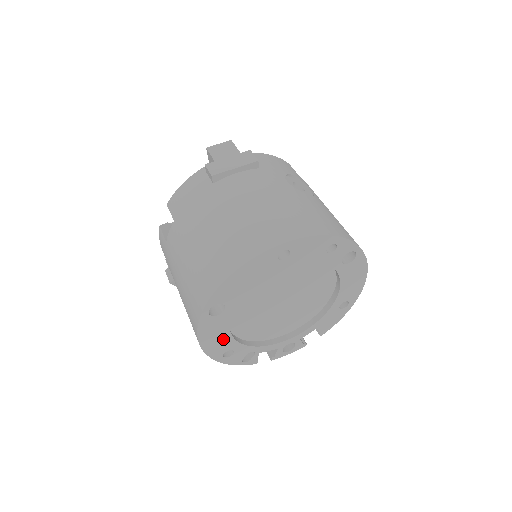
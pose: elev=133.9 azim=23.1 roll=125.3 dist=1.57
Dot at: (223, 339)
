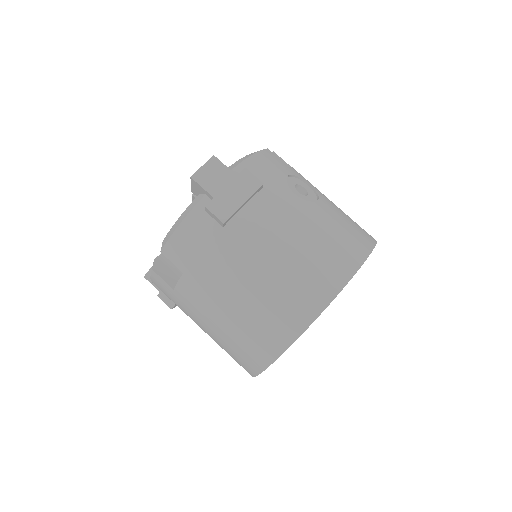
Dot at: occluded
